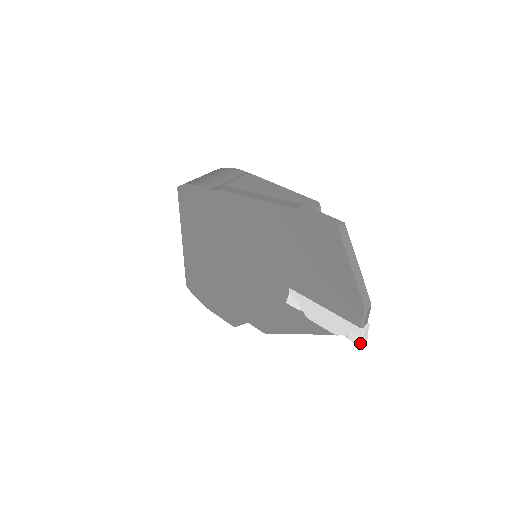
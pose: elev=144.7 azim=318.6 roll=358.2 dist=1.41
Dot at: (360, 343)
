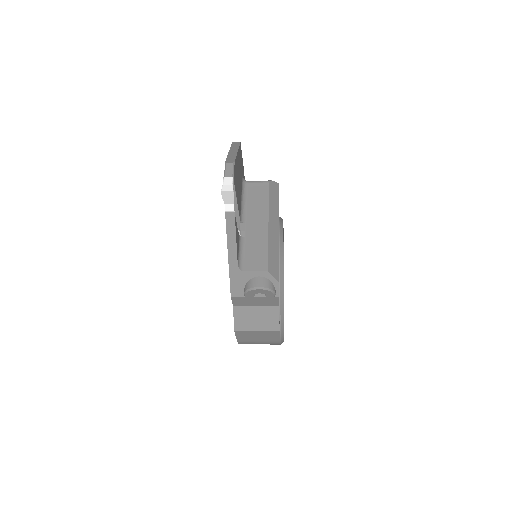
Dot at: (221, 190)
